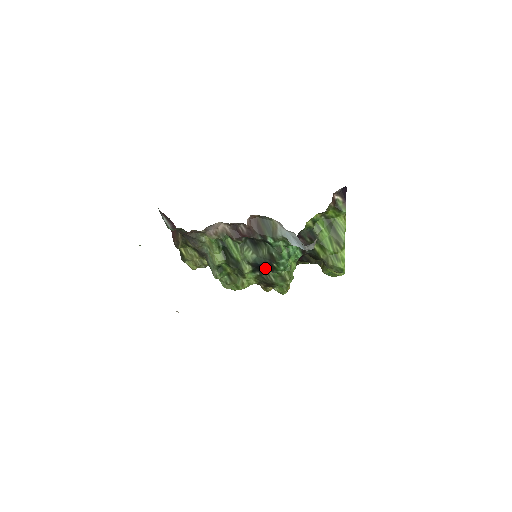
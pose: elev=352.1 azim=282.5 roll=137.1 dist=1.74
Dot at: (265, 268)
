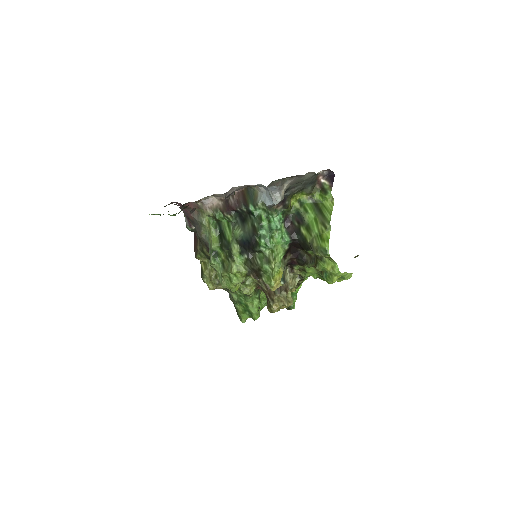
Dot at: (251, 247)
